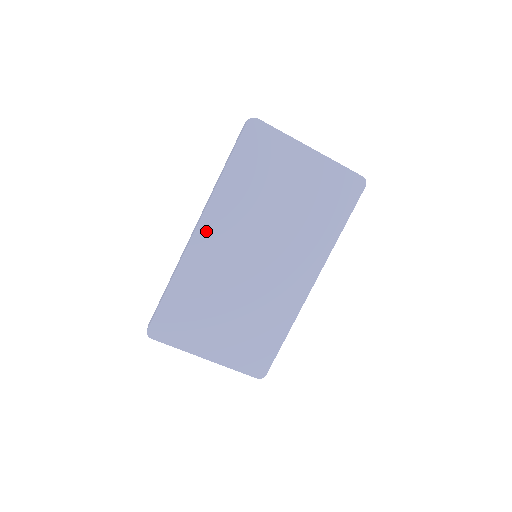
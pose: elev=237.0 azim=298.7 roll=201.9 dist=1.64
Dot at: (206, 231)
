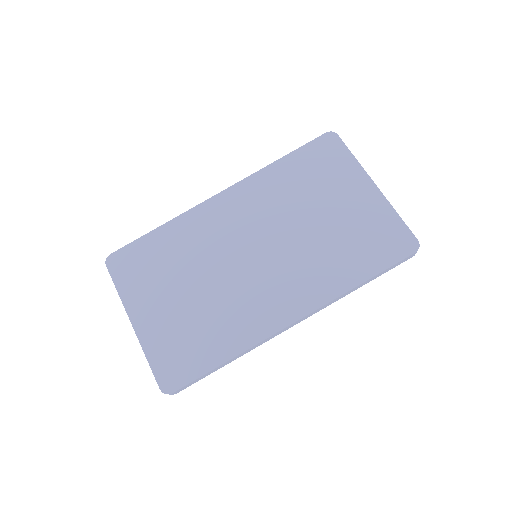
Dot at: (227, 200)
